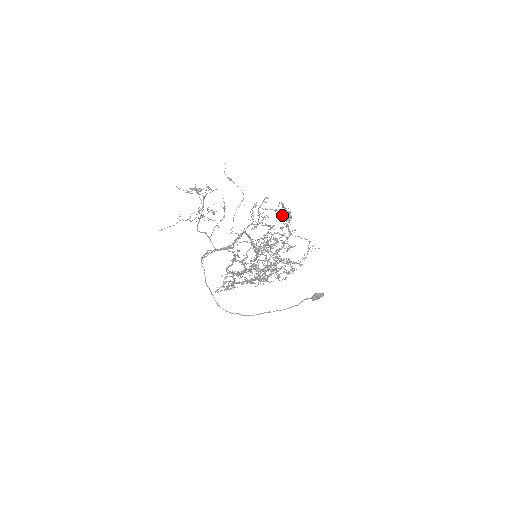
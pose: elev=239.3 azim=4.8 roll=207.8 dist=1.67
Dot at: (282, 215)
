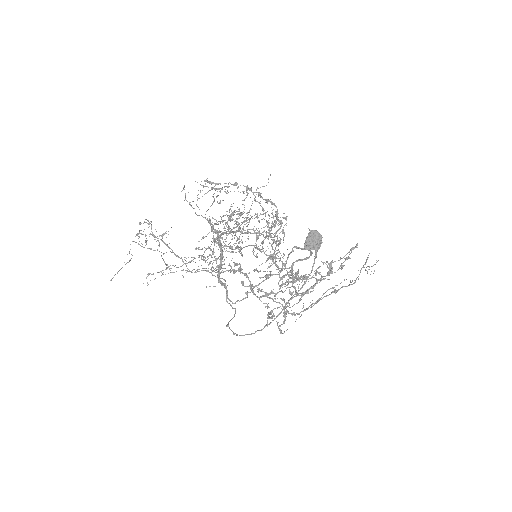
Dot at: (228, 192)
